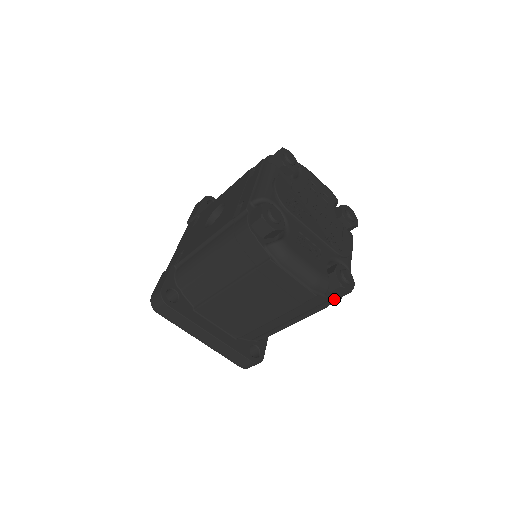
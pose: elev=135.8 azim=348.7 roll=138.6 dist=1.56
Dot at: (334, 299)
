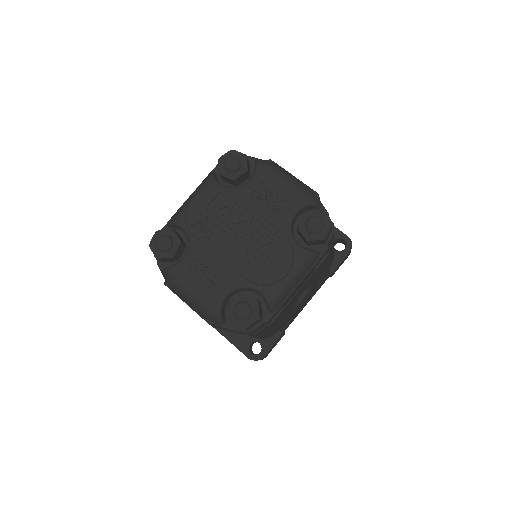
Dot at: (238, 330)
